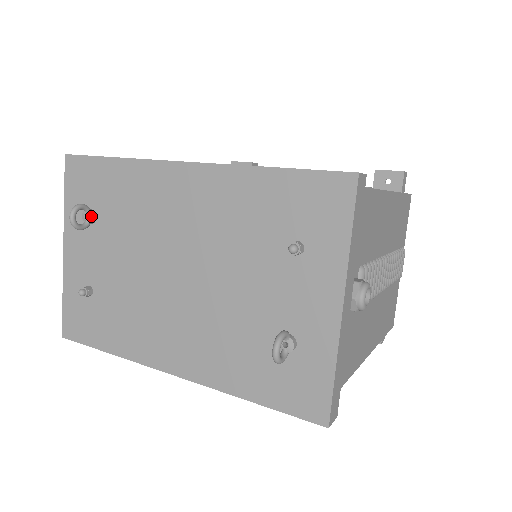
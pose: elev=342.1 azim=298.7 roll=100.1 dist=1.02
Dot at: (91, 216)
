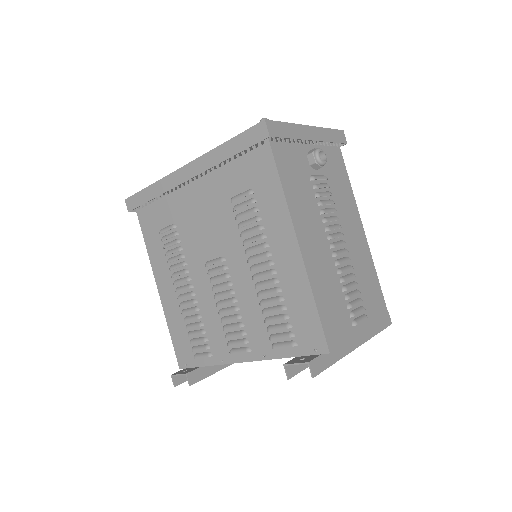
Dot at: occluded
